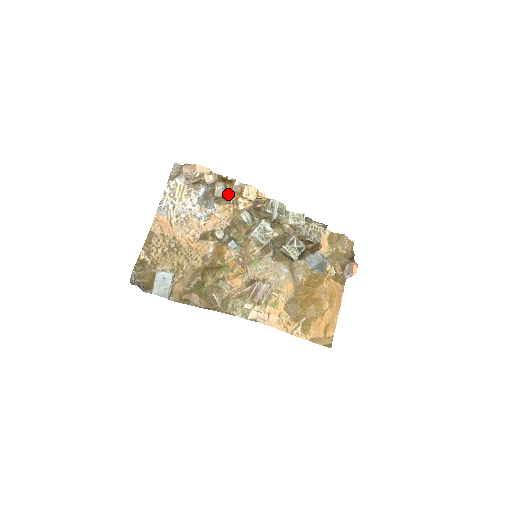
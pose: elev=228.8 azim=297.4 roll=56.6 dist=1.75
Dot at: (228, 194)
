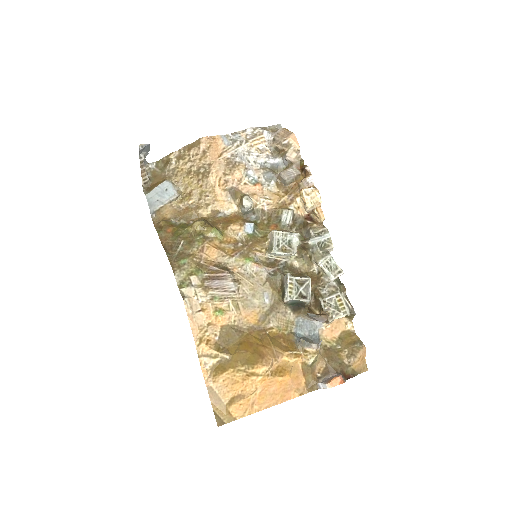
Dot at: (293, 185)
